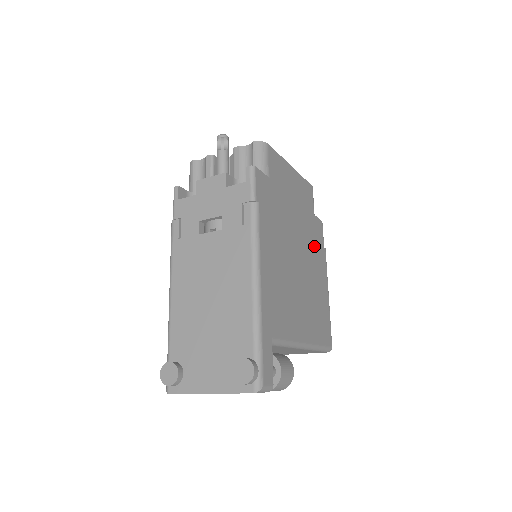
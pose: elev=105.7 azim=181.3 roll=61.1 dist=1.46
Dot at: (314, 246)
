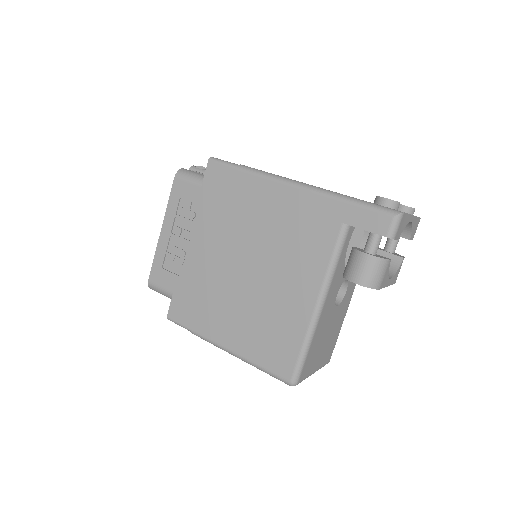
Dot at: occluded
